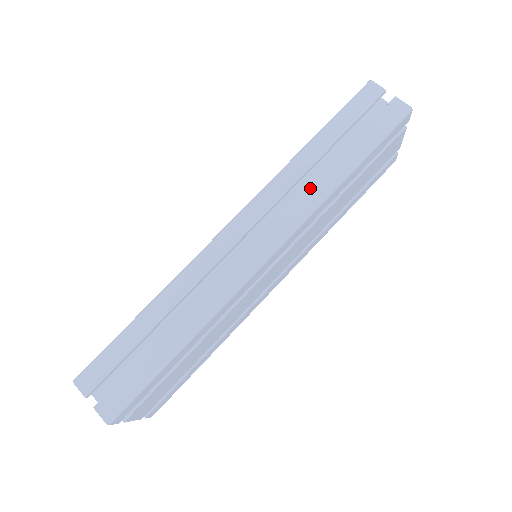
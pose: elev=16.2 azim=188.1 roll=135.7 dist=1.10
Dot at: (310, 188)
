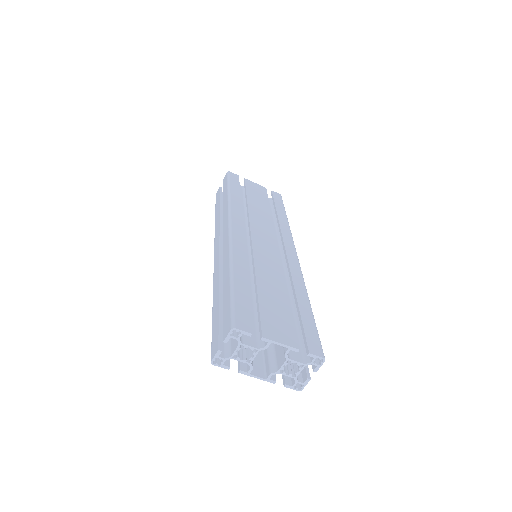
Dot at: (223, 212)
